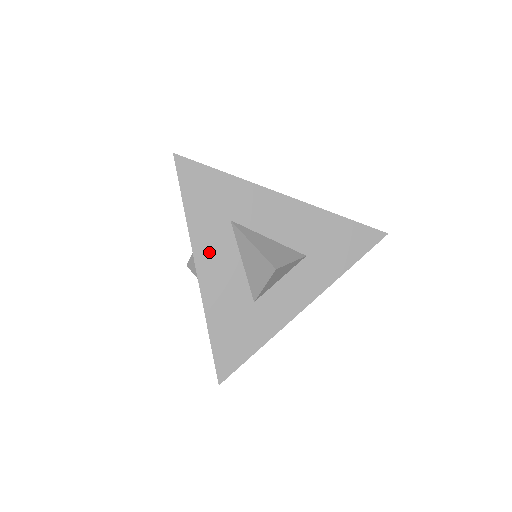
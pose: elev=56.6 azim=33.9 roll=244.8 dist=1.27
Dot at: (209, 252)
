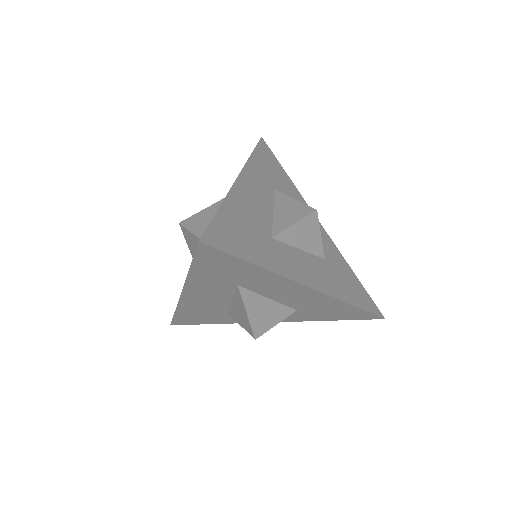
Dot at: (201, 291)
